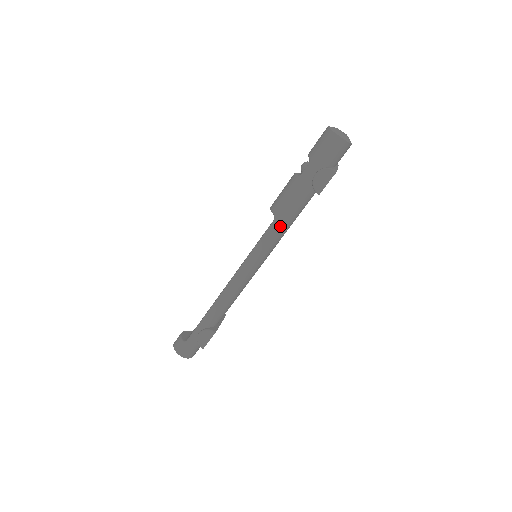
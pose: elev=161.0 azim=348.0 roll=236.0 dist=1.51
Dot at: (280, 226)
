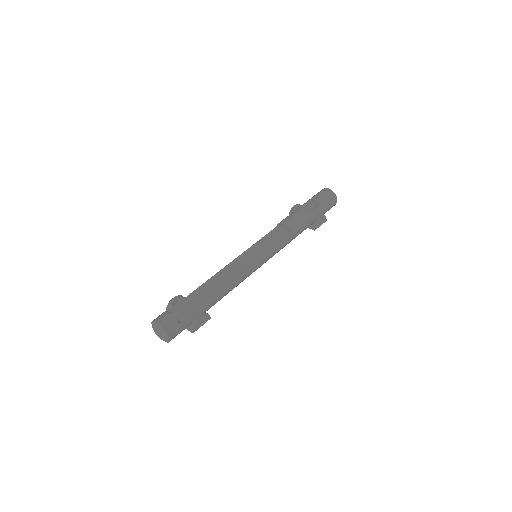
Dot at: (290, 241)
